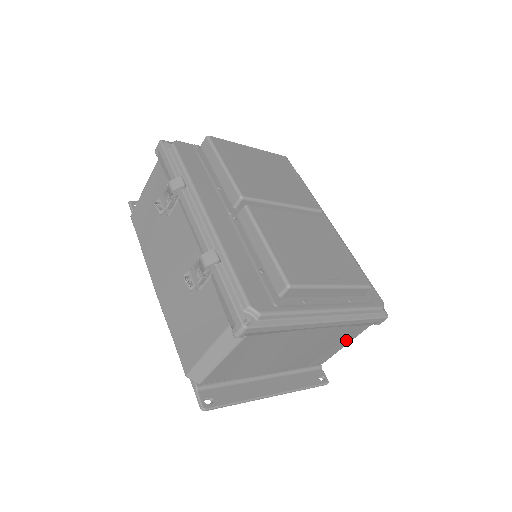
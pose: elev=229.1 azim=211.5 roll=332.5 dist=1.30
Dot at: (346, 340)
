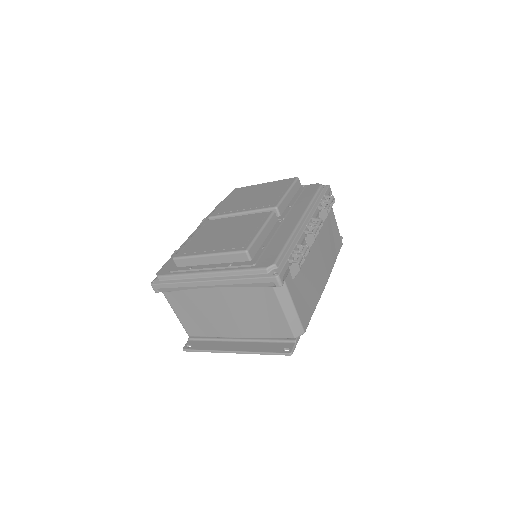
Dot at: (272, 306)
